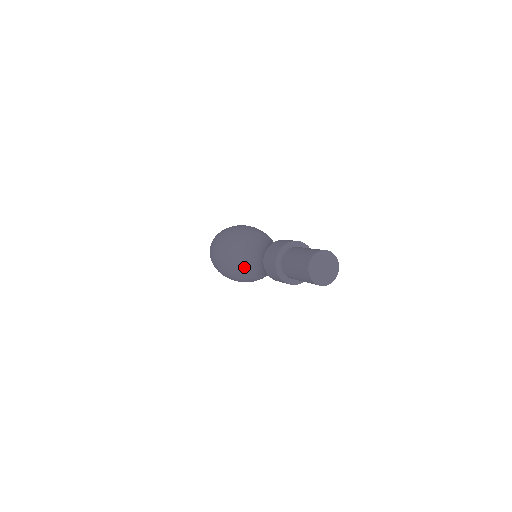
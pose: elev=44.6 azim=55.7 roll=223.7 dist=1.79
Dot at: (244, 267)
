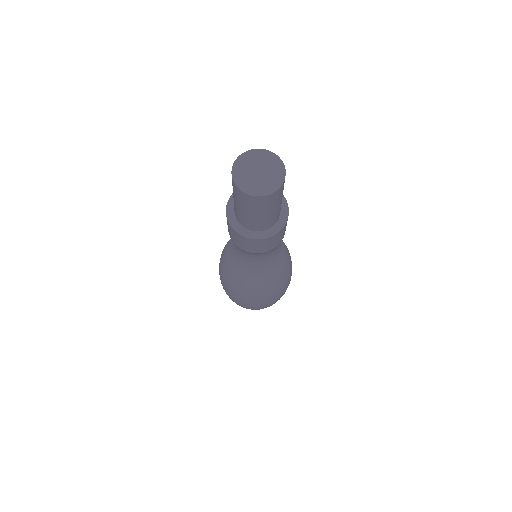
Dot at: (238, 270)
